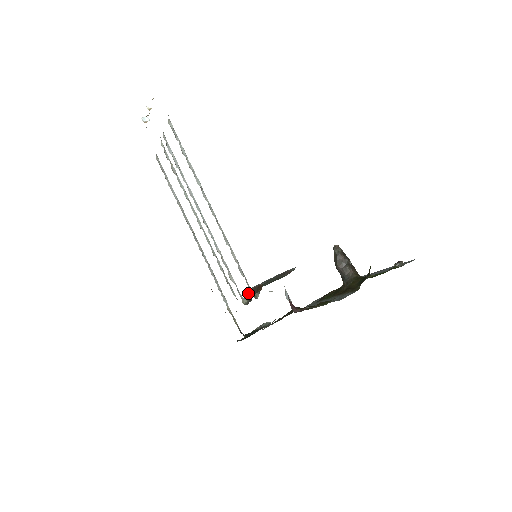
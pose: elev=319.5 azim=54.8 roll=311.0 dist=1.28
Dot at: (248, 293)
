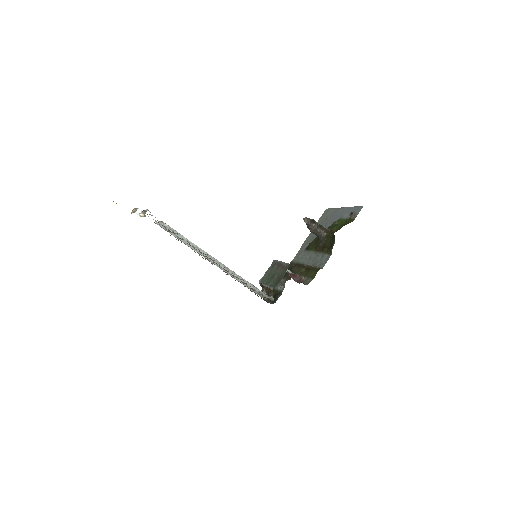
Dot at: (263, 288)
